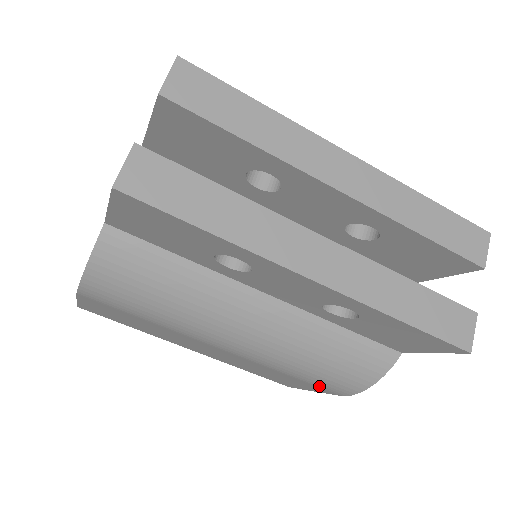
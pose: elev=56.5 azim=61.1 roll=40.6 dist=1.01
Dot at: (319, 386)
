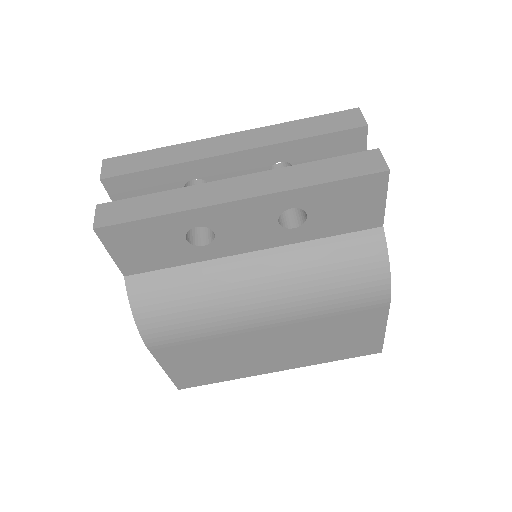
Dot at: (363, 306)
